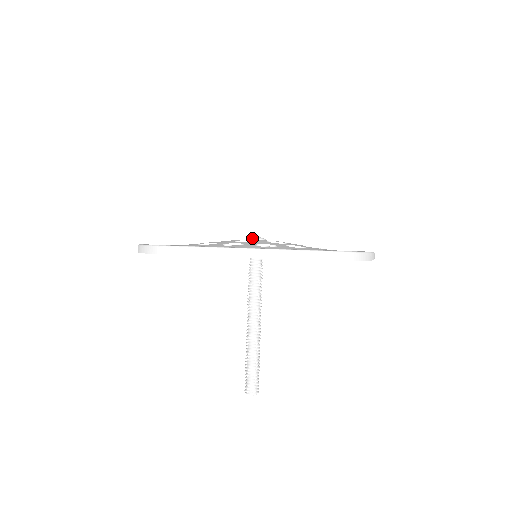
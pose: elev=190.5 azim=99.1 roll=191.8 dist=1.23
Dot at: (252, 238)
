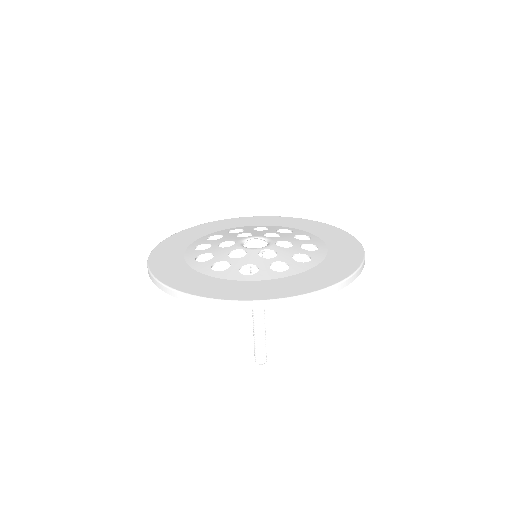
Dot at: (249, 243)
